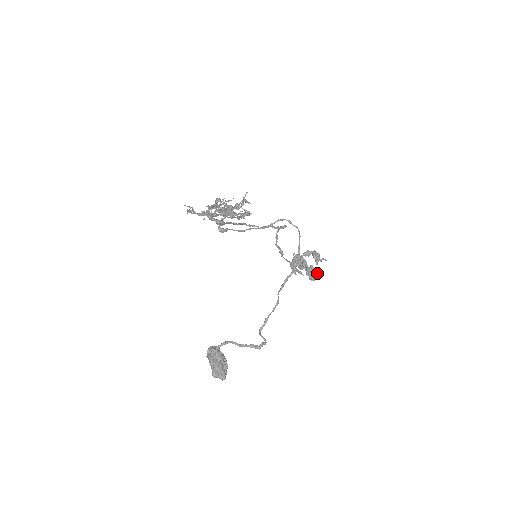
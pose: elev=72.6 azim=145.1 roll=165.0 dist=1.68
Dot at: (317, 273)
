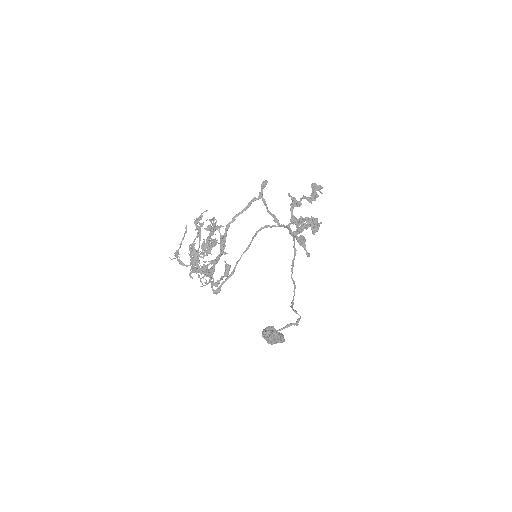
Dot at: (321, 188)
